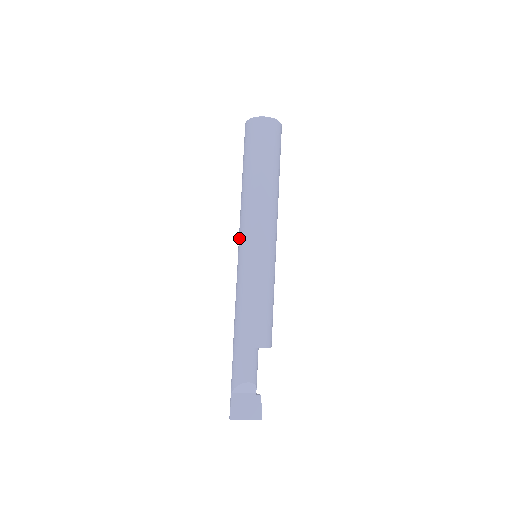
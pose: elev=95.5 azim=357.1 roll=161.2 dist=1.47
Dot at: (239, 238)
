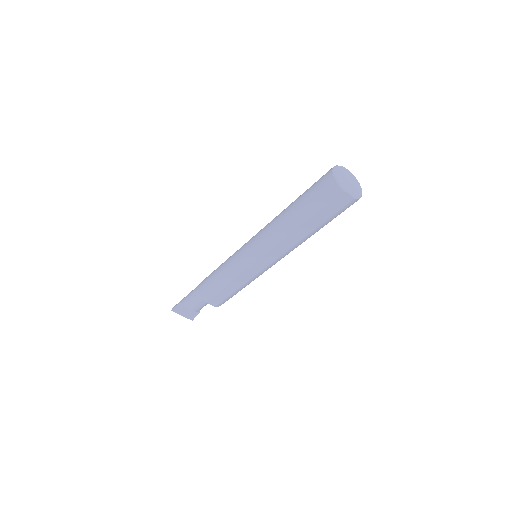
Dot at: (252, 240)
